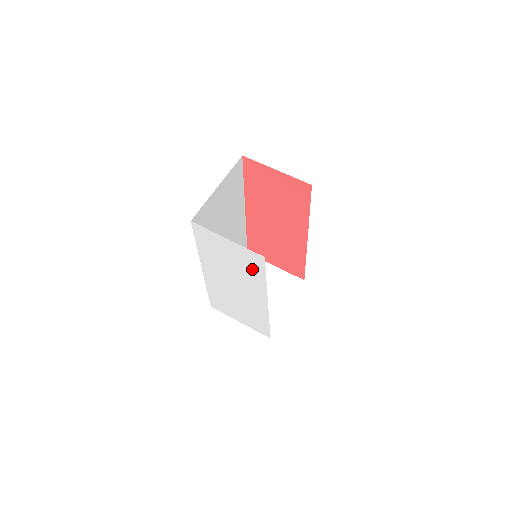
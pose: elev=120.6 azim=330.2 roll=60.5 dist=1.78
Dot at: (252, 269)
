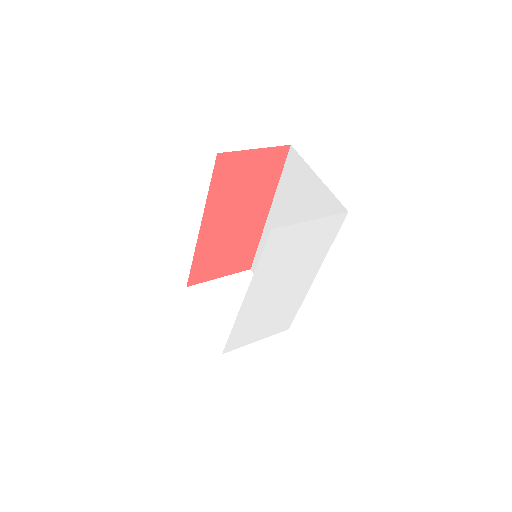
Dot at: (322, 242)
